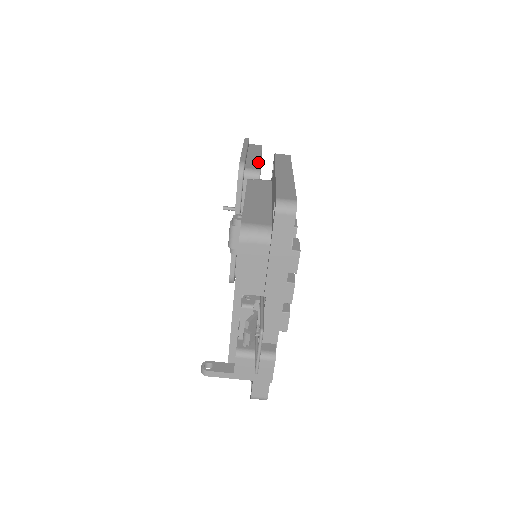
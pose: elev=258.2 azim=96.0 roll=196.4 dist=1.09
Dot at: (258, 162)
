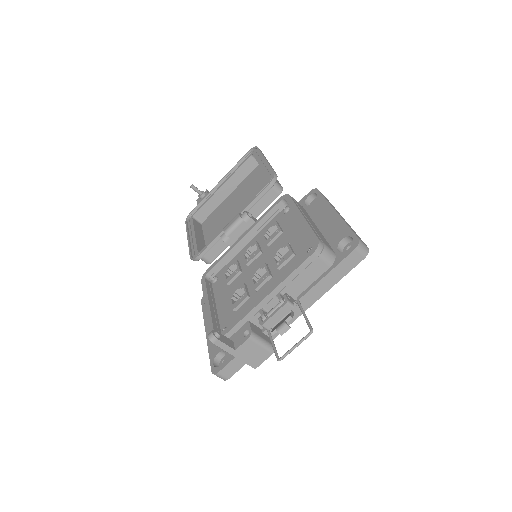
Dot at: occluded
